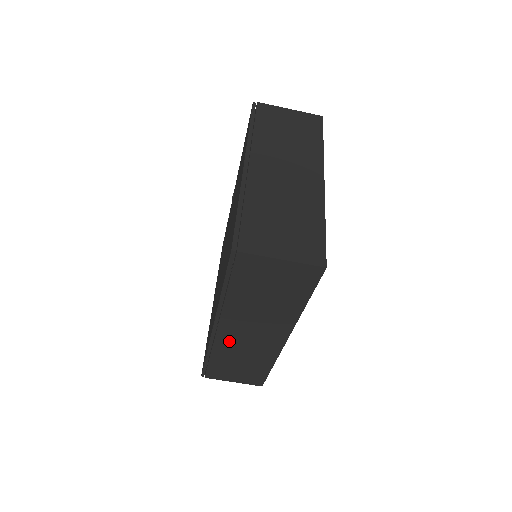
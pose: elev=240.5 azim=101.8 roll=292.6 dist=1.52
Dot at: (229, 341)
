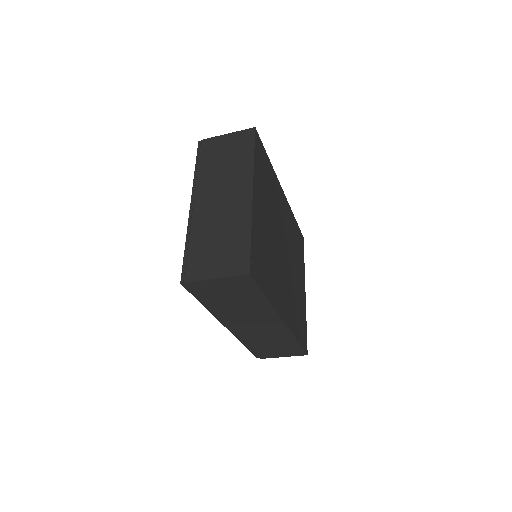
Dot at: (246, 333)
